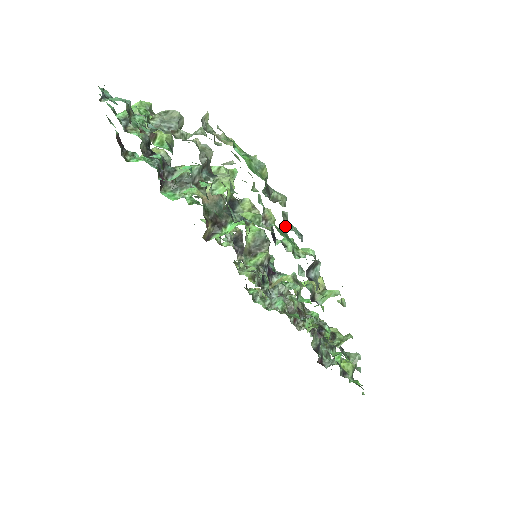
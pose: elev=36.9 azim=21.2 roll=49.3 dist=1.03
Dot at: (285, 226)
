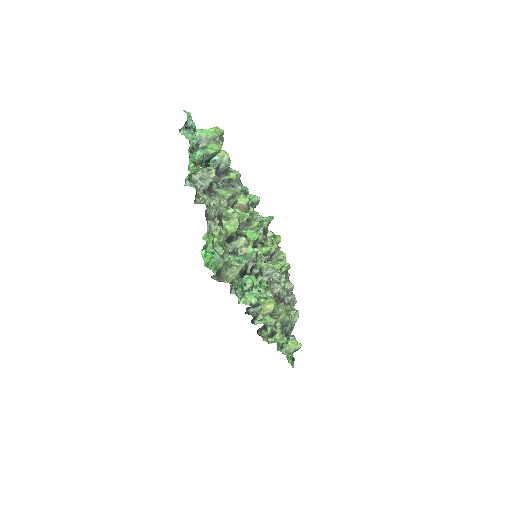
Dot at: (230, 289)
